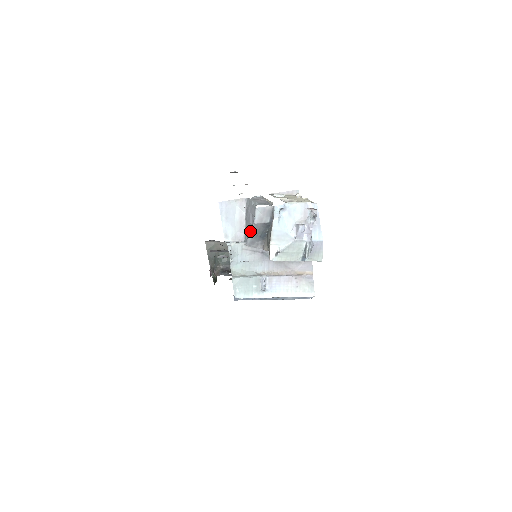
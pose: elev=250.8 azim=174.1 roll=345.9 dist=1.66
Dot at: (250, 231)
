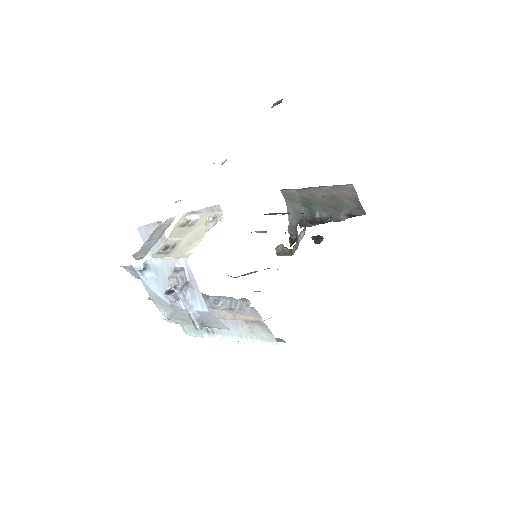
Dot at: occluded
